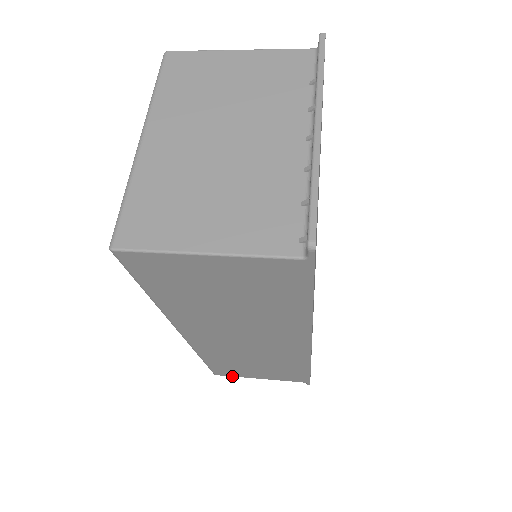
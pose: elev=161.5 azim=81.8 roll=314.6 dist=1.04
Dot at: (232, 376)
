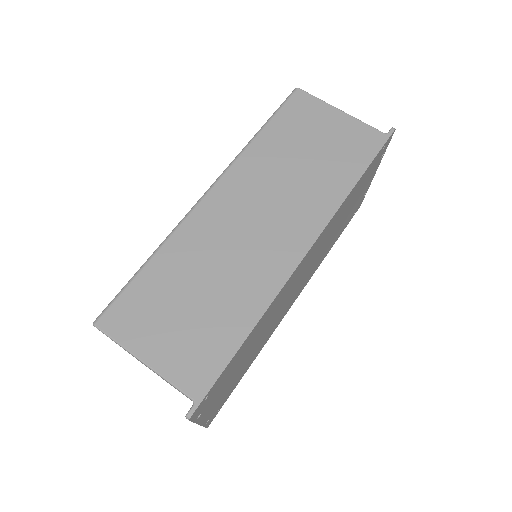
Dot at: occluded
